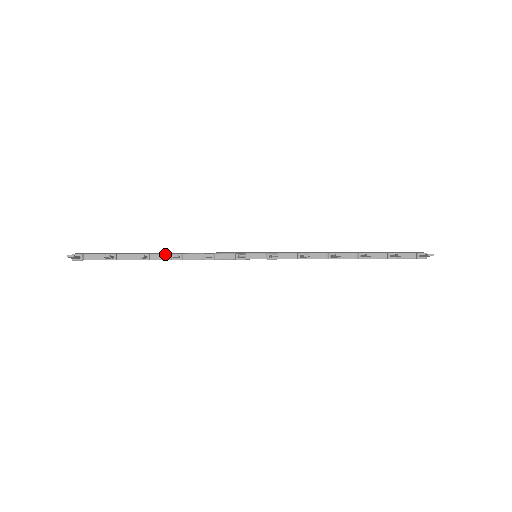
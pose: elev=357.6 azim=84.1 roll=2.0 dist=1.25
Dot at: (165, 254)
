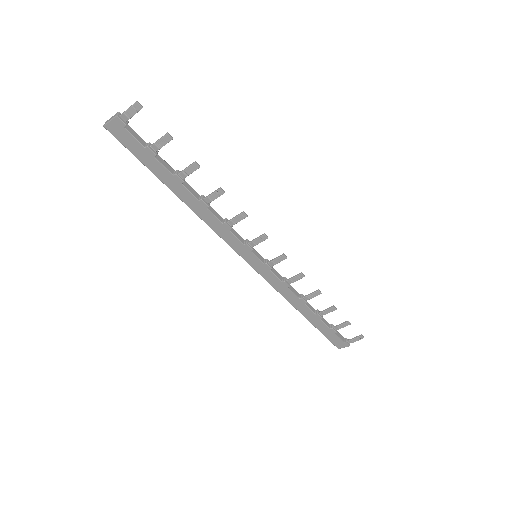
Dot at: (195, 191)
